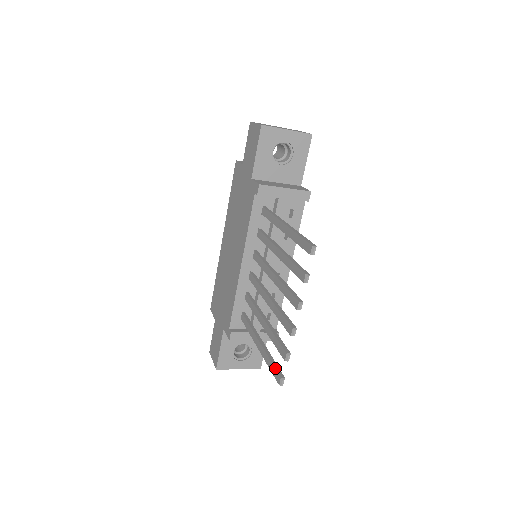
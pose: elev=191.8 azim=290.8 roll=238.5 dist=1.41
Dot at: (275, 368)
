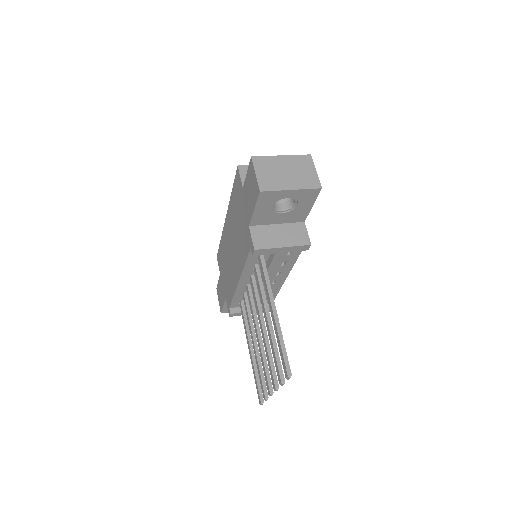
Dot at: (258, 389)
